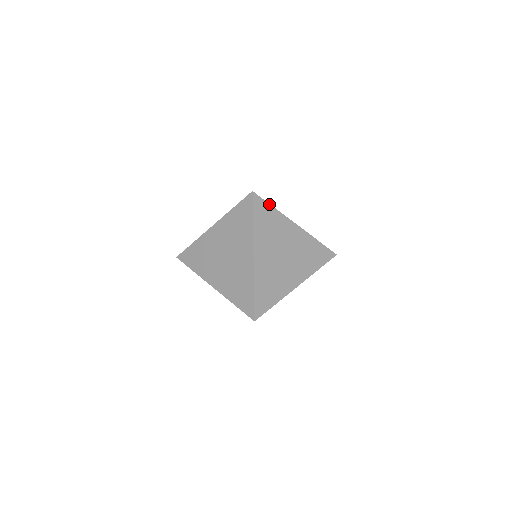
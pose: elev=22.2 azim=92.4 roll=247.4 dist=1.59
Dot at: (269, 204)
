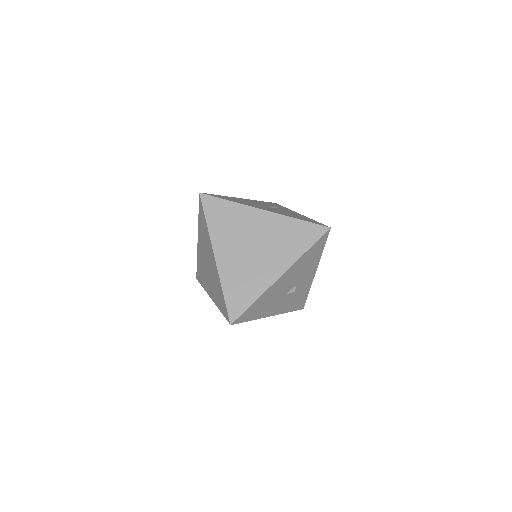
Dot at: (222, 199)
